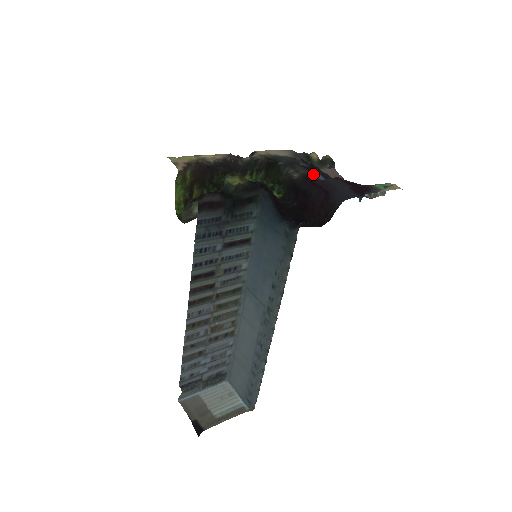
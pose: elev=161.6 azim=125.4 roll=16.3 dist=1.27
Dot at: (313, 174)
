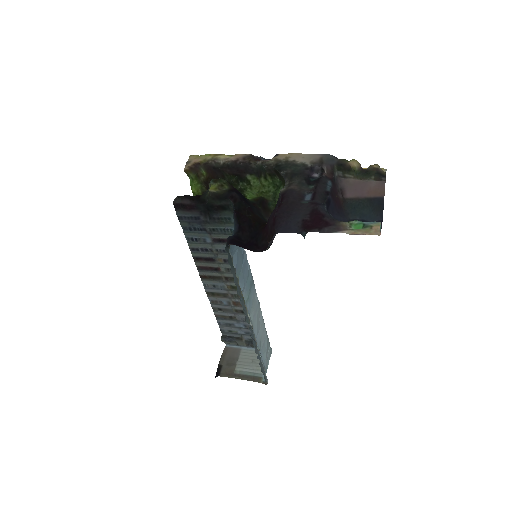
Dot at: (303, 191)
